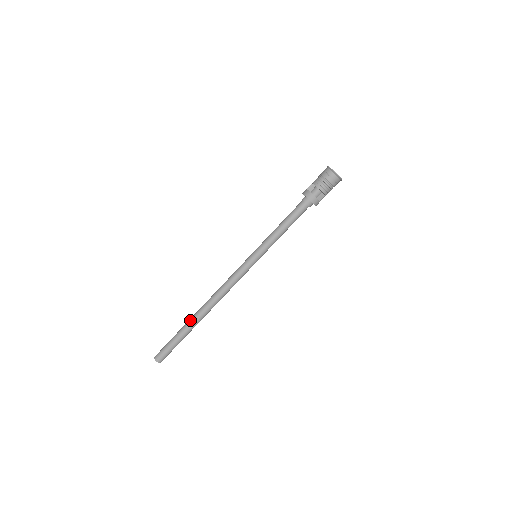
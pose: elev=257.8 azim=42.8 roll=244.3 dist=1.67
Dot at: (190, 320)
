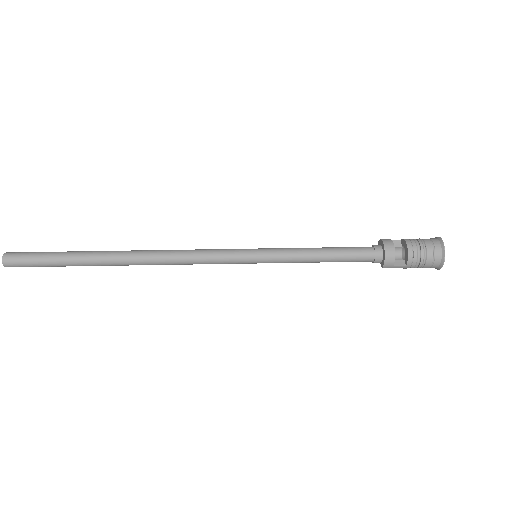
Dot at: (99, 251)
